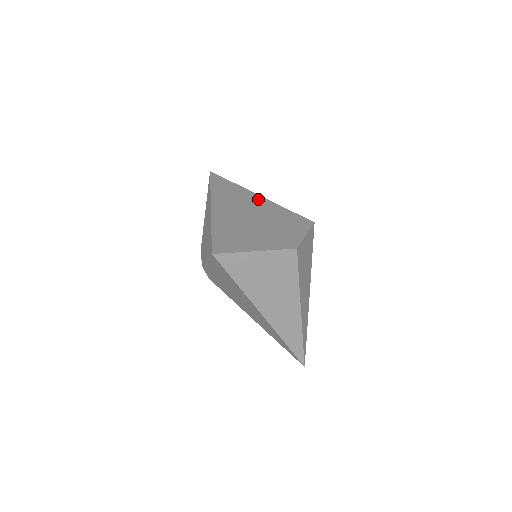
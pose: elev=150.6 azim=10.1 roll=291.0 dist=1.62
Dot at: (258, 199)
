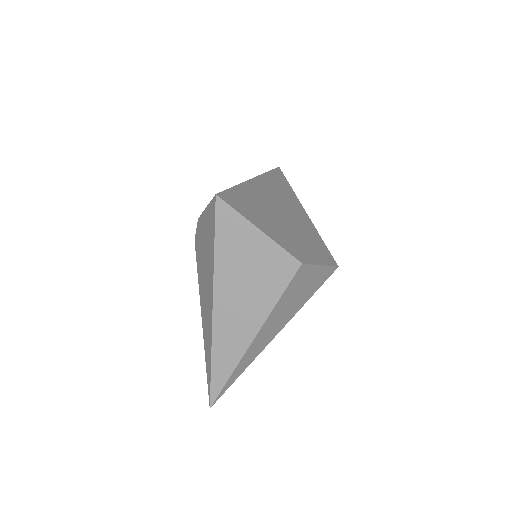
Dot at: (302, 211)
